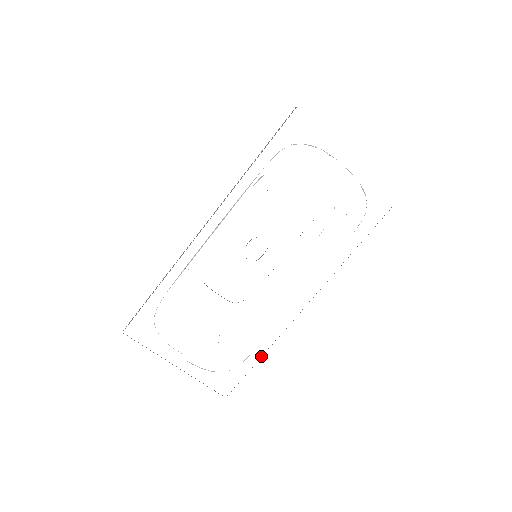
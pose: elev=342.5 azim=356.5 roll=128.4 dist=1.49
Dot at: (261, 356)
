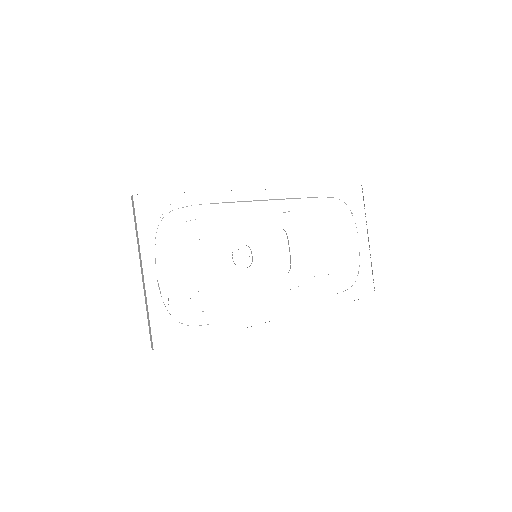
Dot at: occluded
